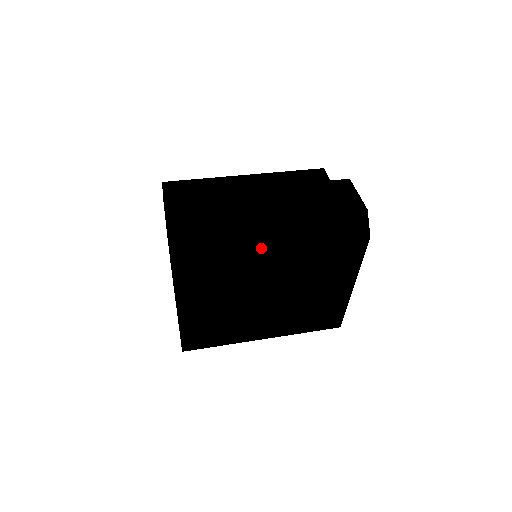
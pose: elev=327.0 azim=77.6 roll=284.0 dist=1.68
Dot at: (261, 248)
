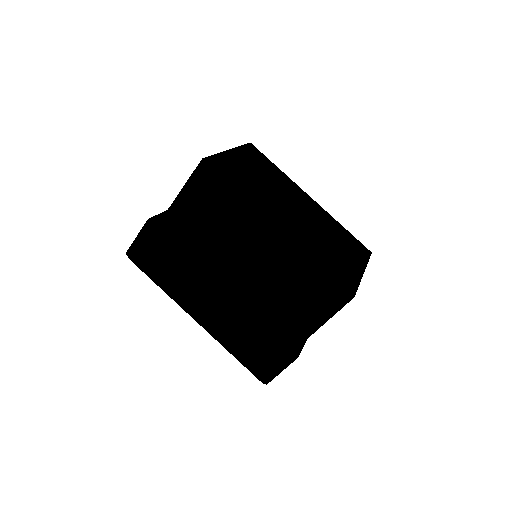
Dot at: (186, 312)
